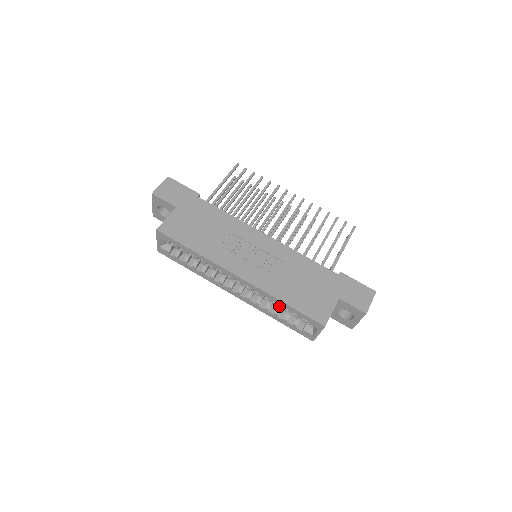
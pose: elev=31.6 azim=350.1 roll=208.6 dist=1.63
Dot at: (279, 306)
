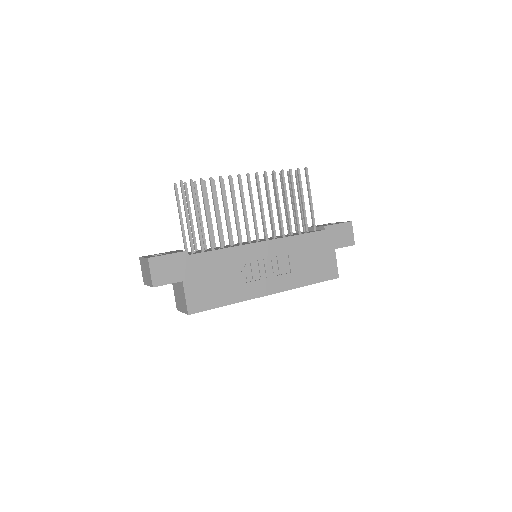
Dot at: occluded
